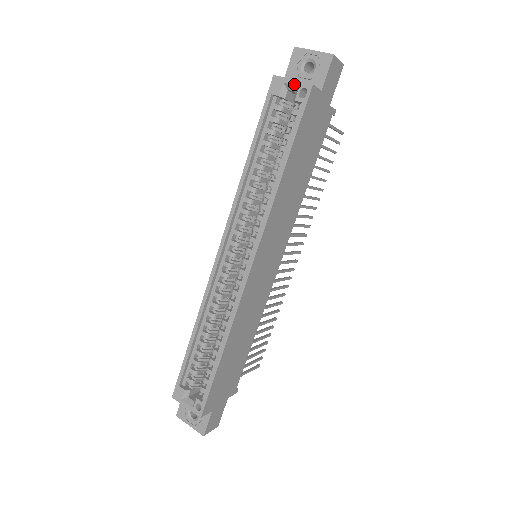
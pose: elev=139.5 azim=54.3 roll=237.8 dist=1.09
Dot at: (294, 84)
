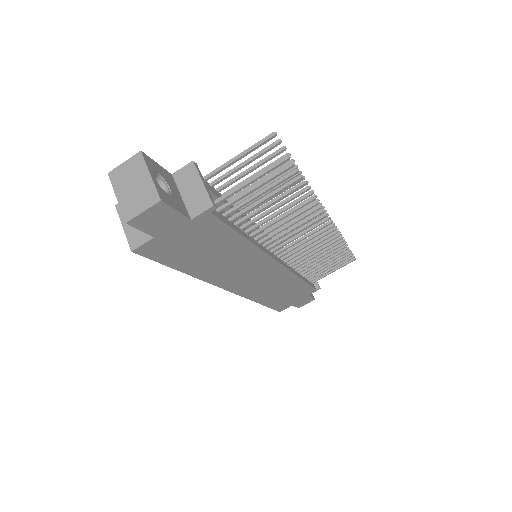
Dot at: (127, 233)
